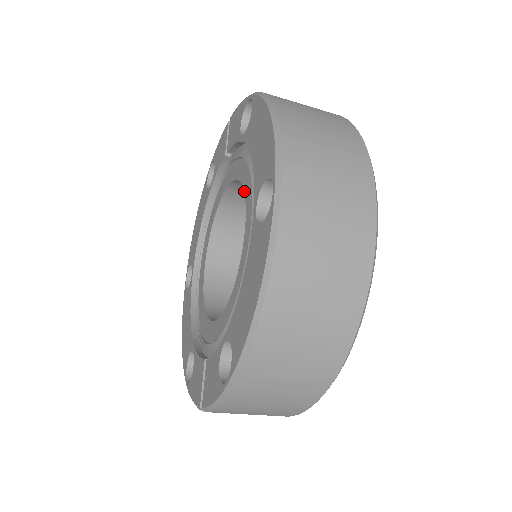
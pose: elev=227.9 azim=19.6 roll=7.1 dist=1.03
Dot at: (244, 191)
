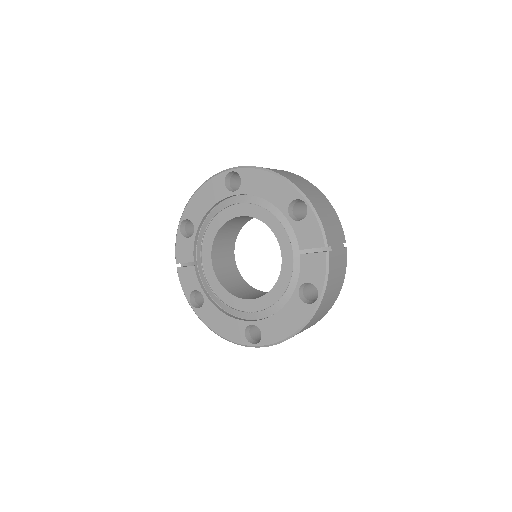
Dot at: (221, 226)
